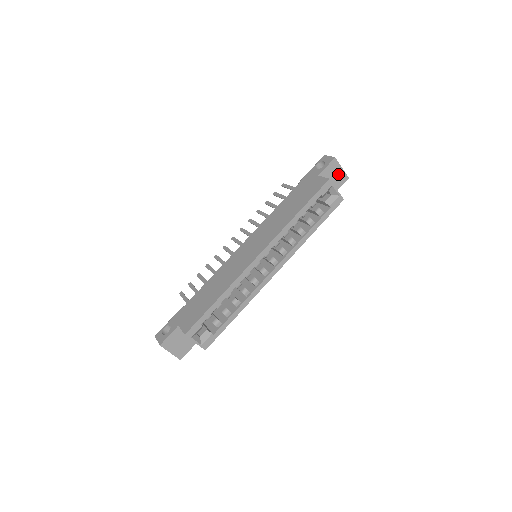
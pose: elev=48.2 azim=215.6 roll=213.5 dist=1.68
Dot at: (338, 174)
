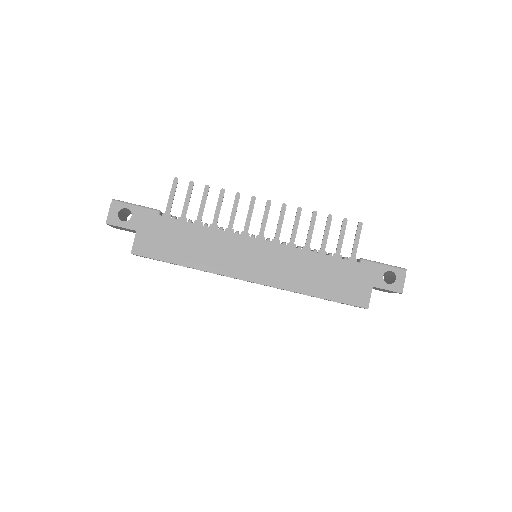
Dot at: (387, 291)
